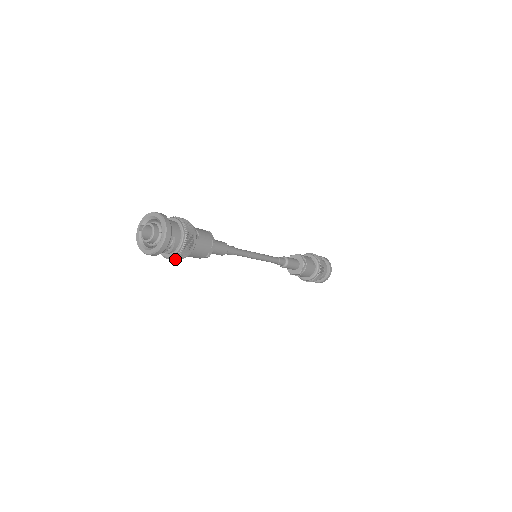
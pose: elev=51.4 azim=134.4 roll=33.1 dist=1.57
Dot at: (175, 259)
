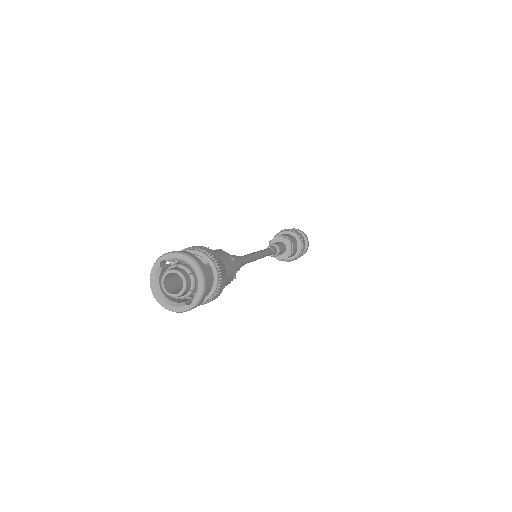
Dot at: occluded
